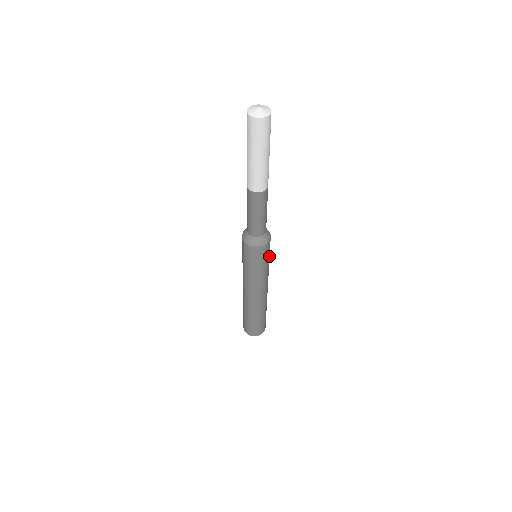
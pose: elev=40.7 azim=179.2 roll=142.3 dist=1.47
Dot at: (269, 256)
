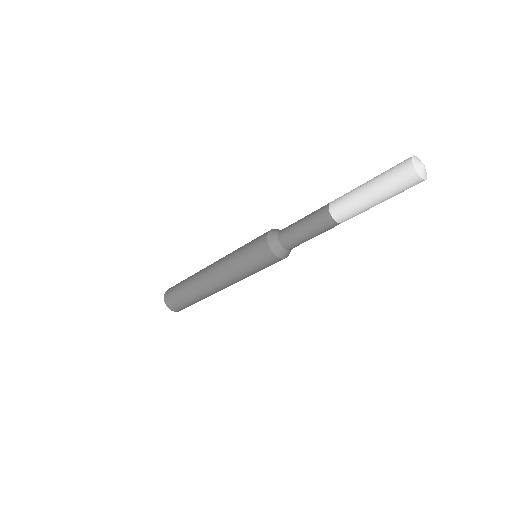
Dot at: occluded
